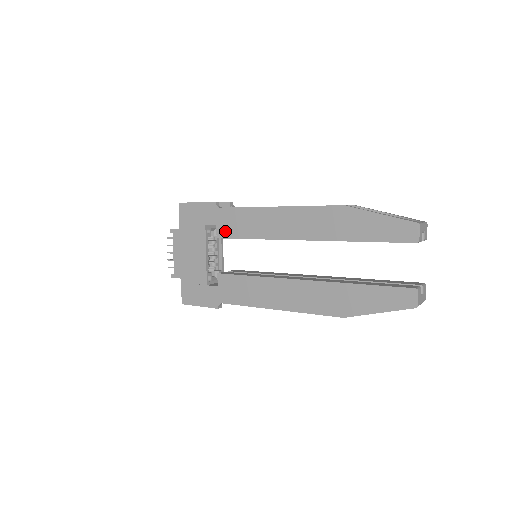
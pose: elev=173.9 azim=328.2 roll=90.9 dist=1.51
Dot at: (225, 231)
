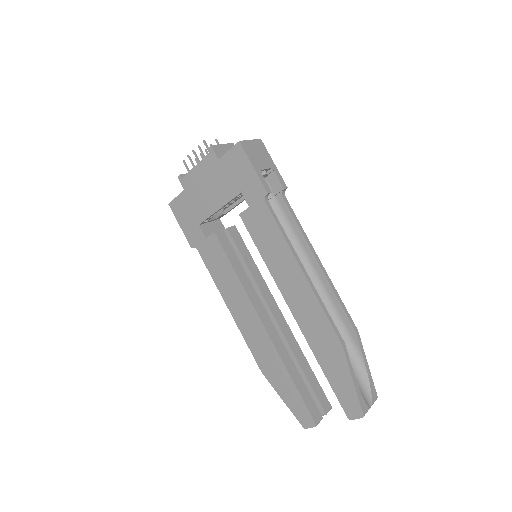
Dot at: (250, 222)
